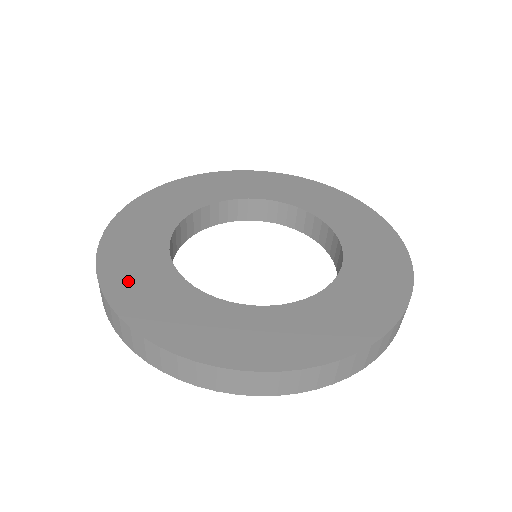
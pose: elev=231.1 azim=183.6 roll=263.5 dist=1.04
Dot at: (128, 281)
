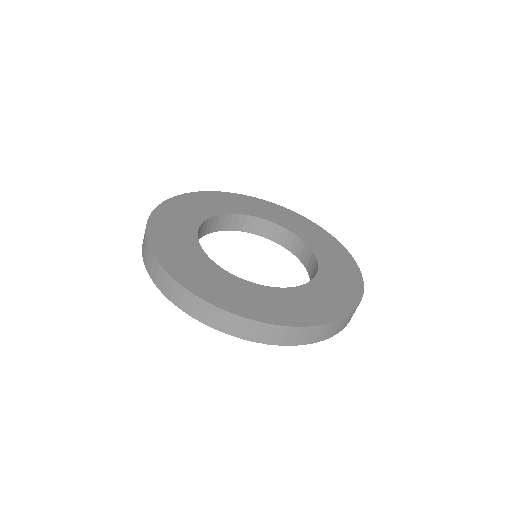
Dot at: (204, 284)
